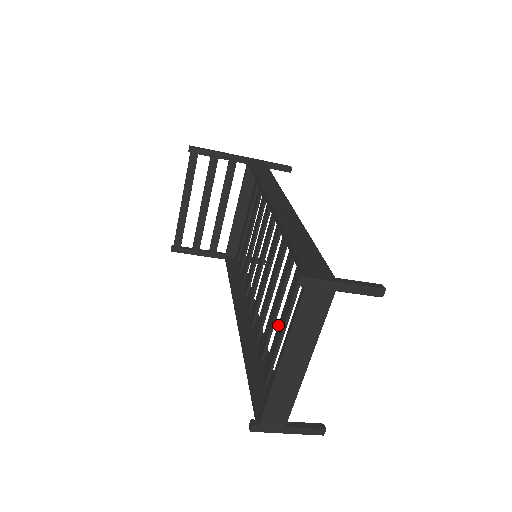
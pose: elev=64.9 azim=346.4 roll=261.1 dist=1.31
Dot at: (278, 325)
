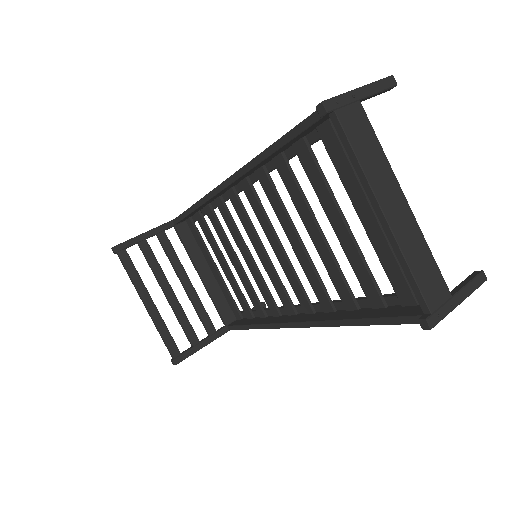
Dot at: (340, 242)
